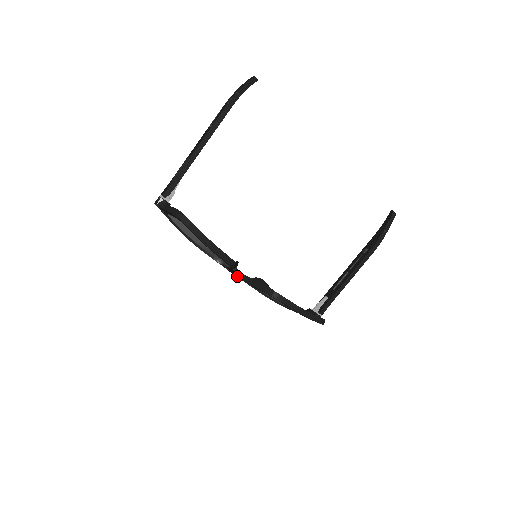
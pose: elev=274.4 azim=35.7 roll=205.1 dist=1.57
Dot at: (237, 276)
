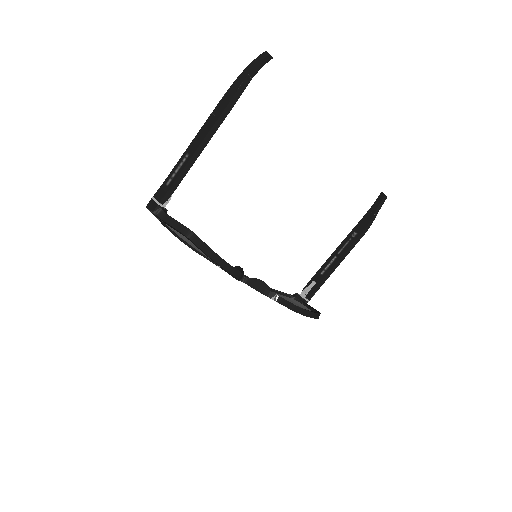
Dot at: (235, 278)
